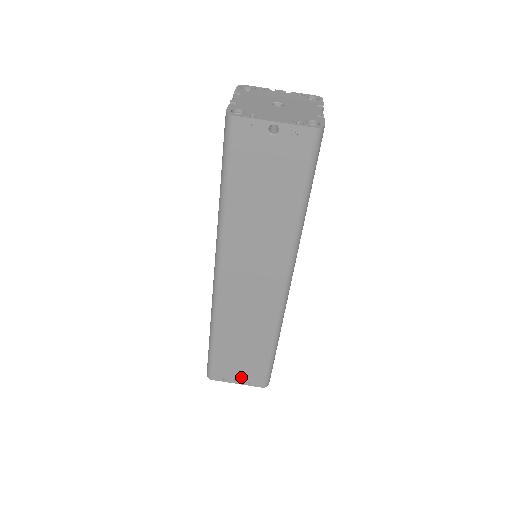
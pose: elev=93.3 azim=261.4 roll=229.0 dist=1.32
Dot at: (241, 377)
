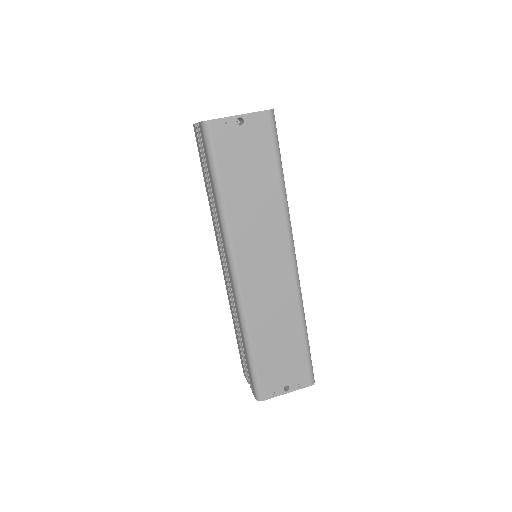
Dot at: (288, 382)
